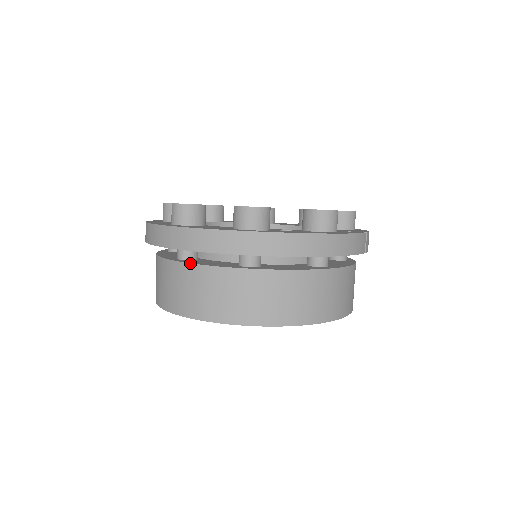
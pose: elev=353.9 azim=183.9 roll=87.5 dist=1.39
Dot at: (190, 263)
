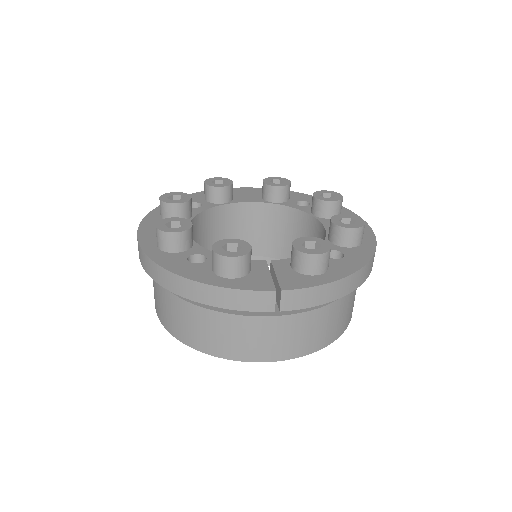
Dot at: occluded
